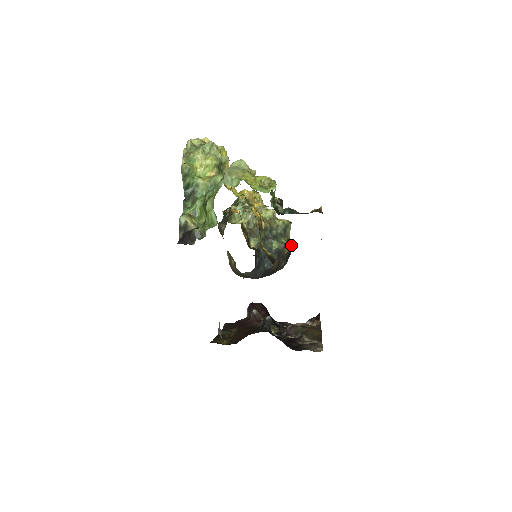
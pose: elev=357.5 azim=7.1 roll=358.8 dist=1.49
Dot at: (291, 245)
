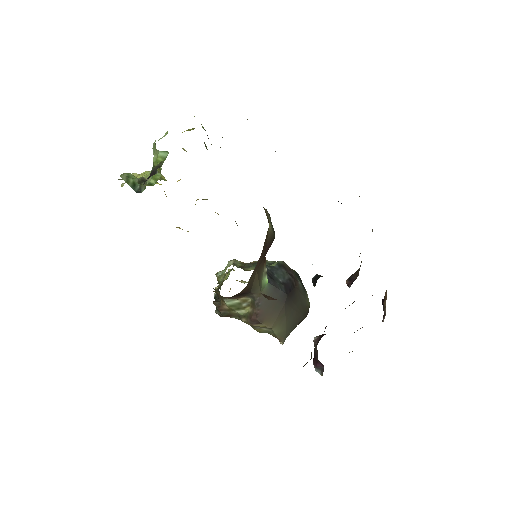
Dot at: occluded
